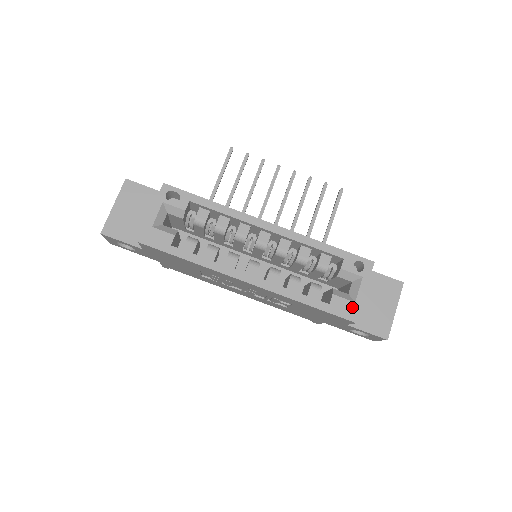
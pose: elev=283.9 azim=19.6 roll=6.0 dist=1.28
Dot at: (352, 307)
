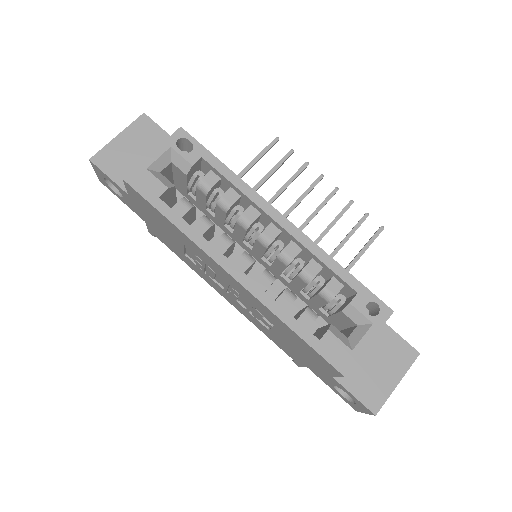
Dot at: (346, 355)
